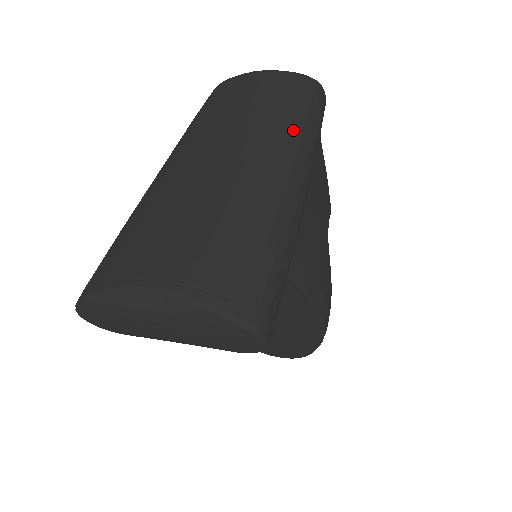
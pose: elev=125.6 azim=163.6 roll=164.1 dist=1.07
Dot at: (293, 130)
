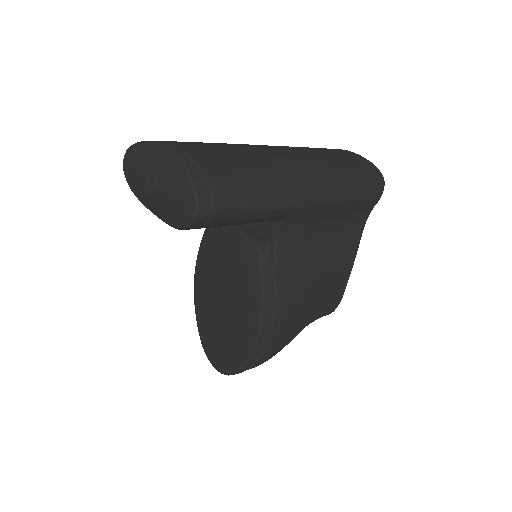
Dot at: (336, 172)
